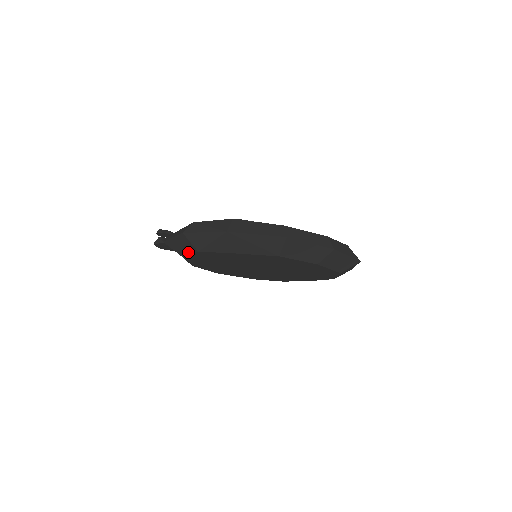
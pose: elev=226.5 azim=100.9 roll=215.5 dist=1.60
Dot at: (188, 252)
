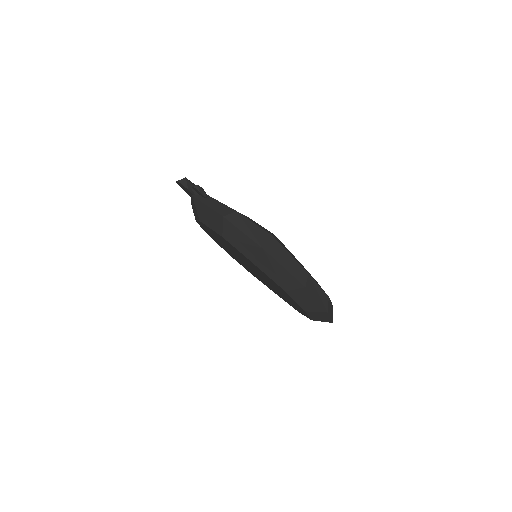
Dot at: (210, 225)
